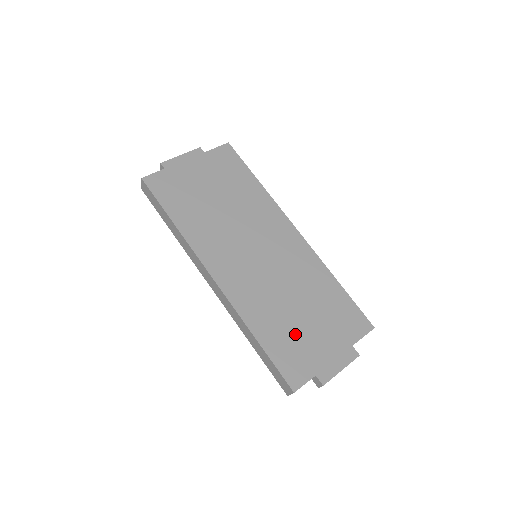
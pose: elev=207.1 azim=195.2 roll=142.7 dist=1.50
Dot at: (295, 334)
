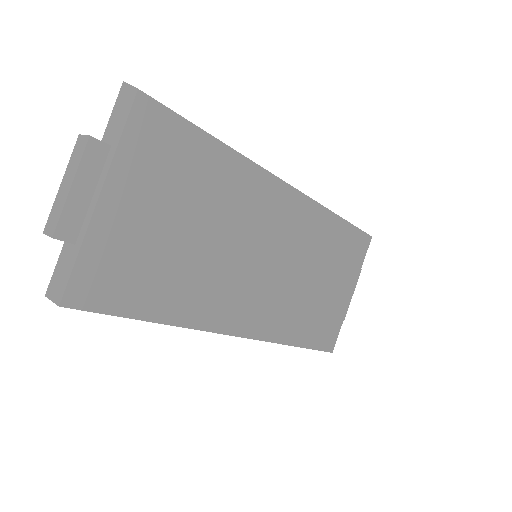
Dot at: (321, 309)
